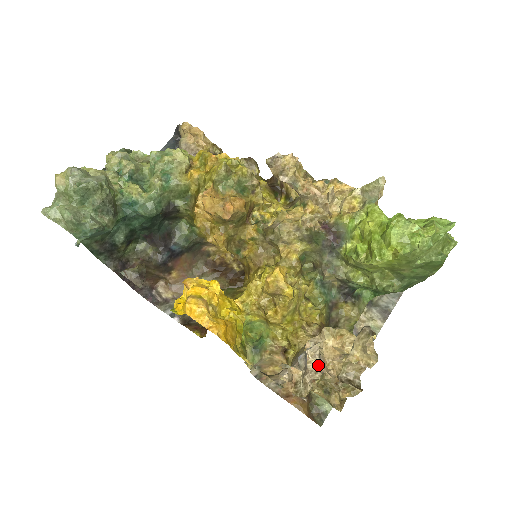
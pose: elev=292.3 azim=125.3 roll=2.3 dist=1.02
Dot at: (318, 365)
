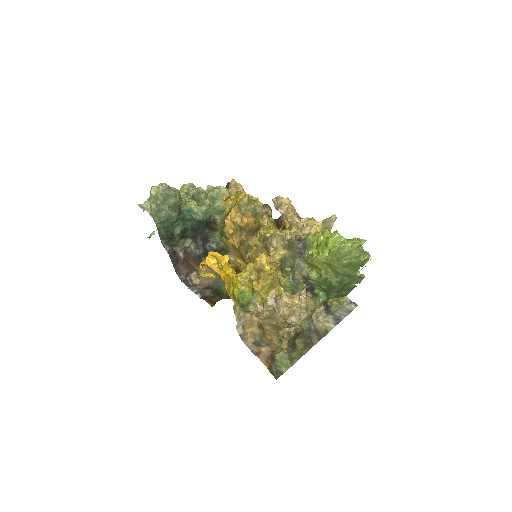
Dot at: (273, 303)
